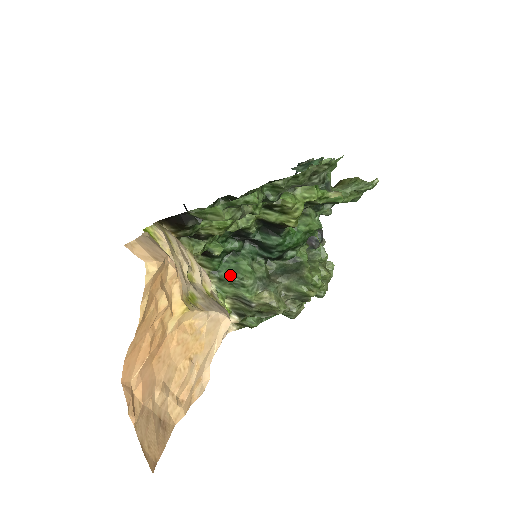
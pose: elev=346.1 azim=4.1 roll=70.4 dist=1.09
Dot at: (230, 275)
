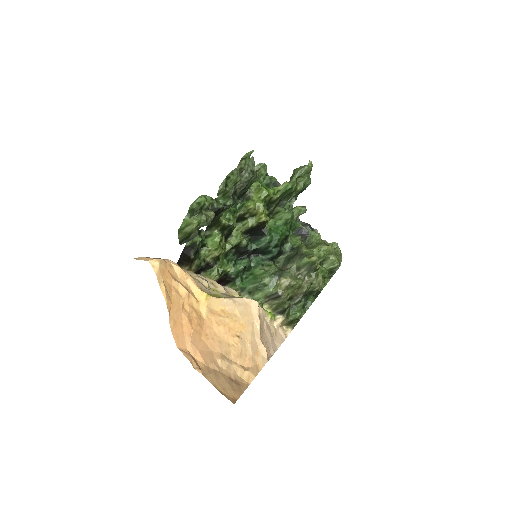
Dot at: (253, 285)
